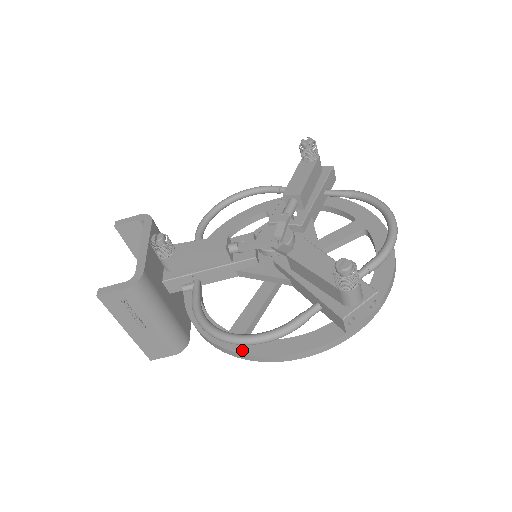
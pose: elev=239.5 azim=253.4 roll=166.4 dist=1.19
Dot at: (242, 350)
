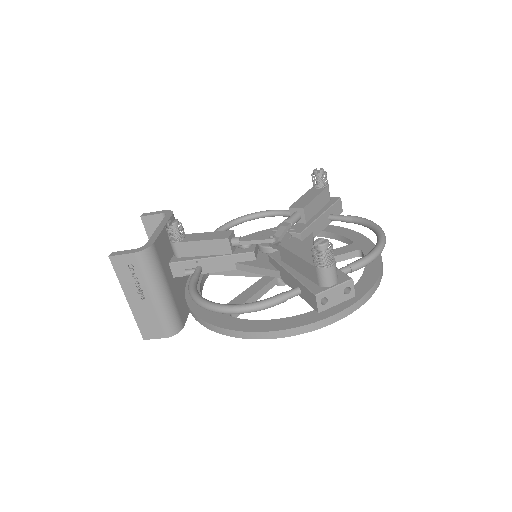
Dot at: (224, 325)
